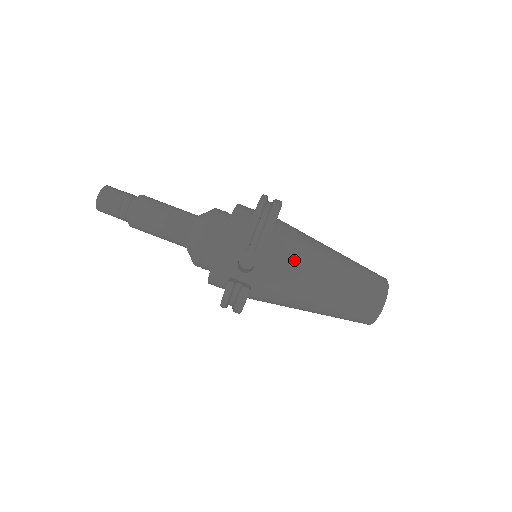
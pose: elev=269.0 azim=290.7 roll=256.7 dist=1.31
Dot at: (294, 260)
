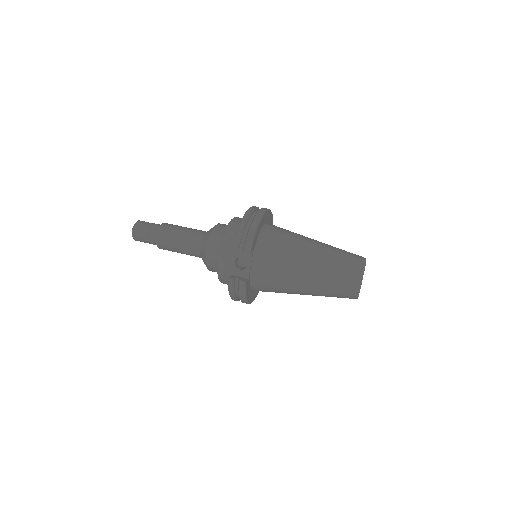
Dot at: (279, 254)
